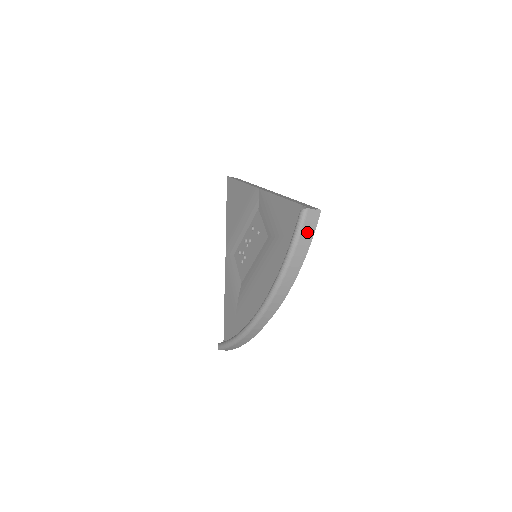
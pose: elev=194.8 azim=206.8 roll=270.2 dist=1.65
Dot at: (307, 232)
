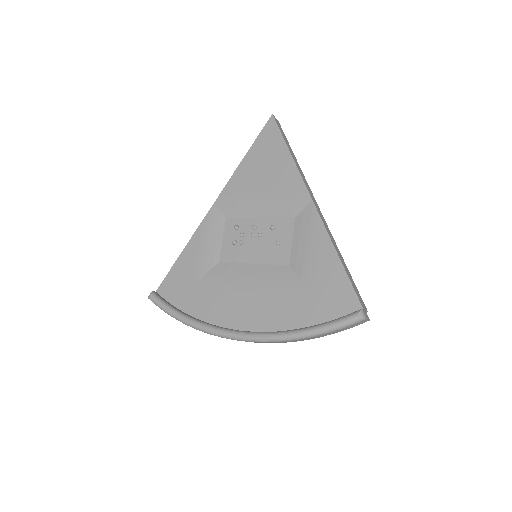
Dot at: (345, 329)
